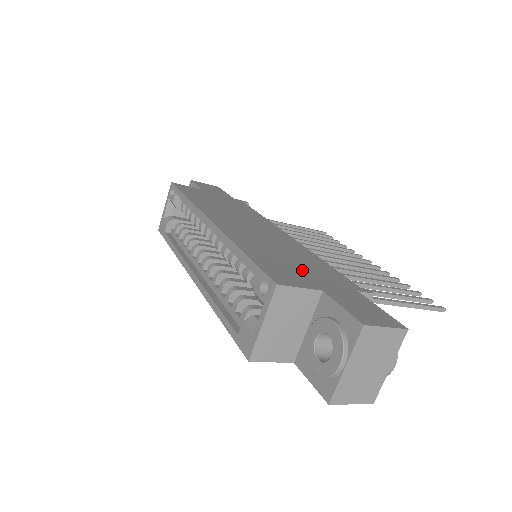
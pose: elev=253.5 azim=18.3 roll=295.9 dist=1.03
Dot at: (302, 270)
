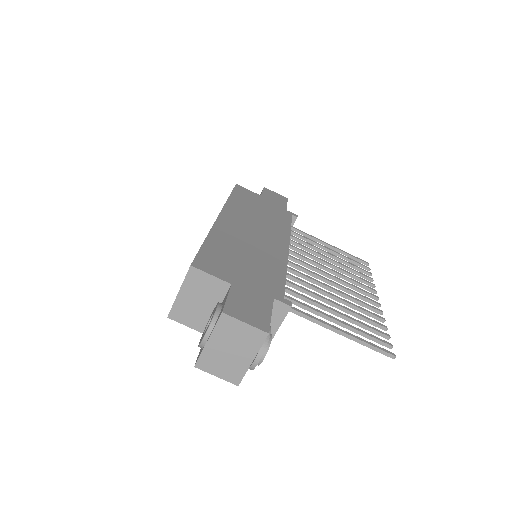
Dot at: (241, 268)
